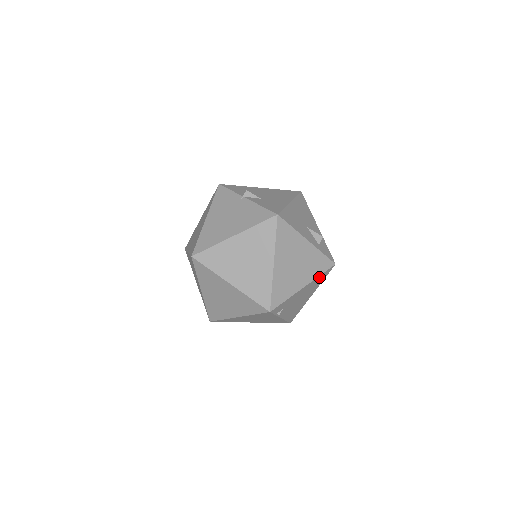
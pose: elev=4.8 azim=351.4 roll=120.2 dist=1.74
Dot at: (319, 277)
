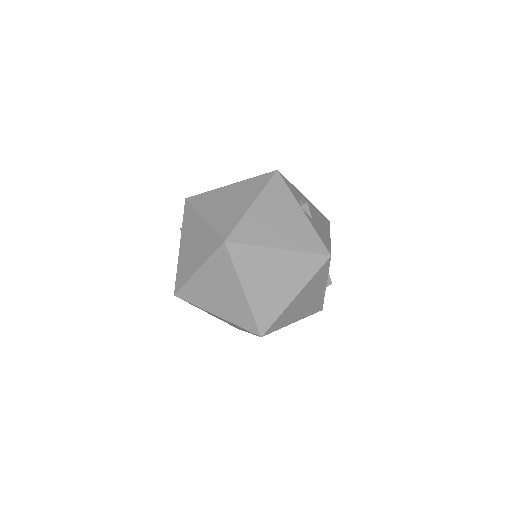
Dot at: occluded
